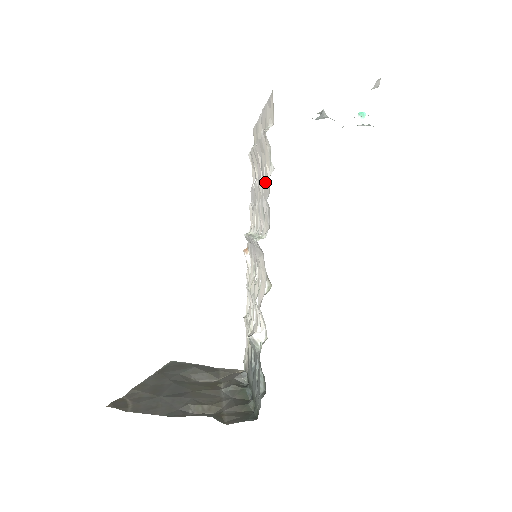
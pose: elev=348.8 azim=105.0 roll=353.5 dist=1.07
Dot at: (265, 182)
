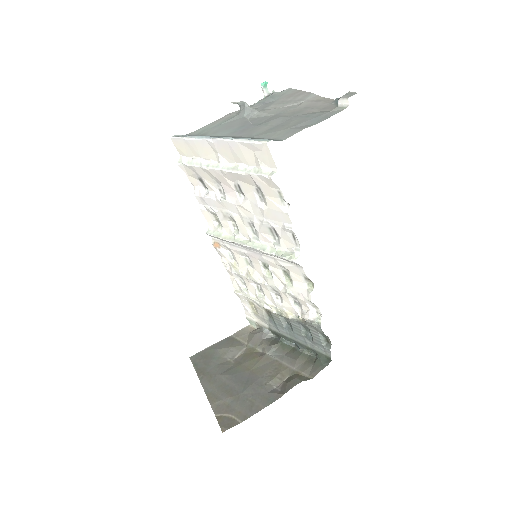
Dot at: (272, 212)
